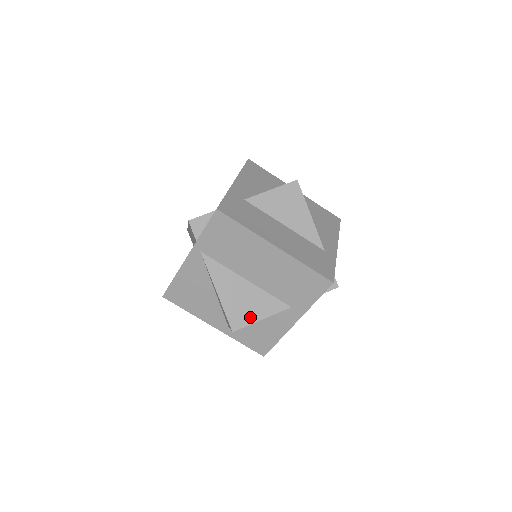
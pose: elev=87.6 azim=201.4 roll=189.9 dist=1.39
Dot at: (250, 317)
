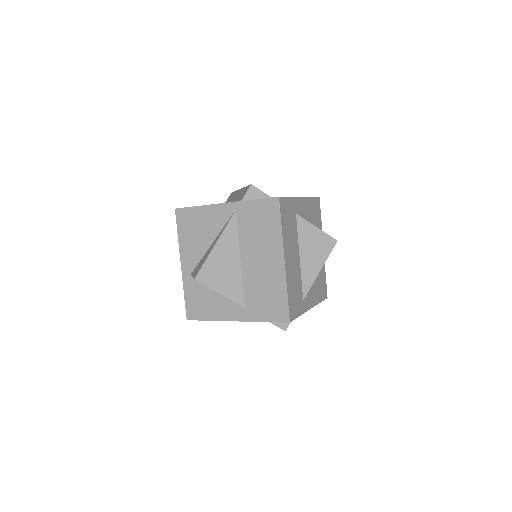
Dot at: (215, 283)
